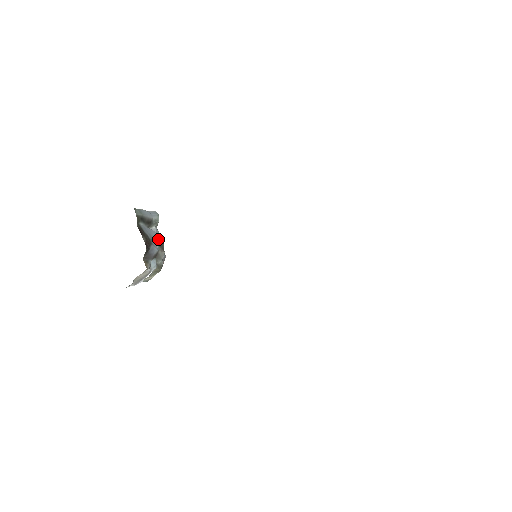
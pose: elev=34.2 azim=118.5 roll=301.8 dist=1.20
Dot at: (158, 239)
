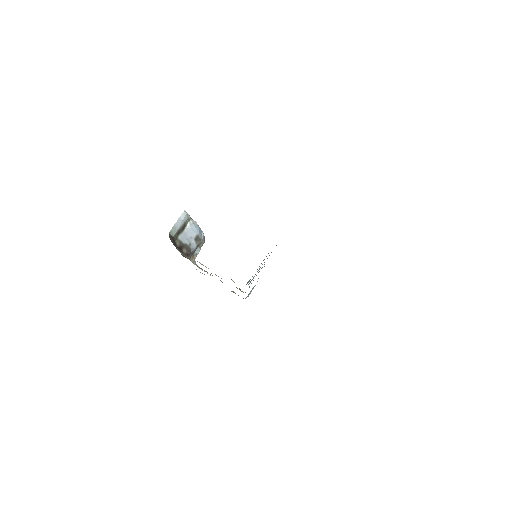
Dot at: (194, 235)
